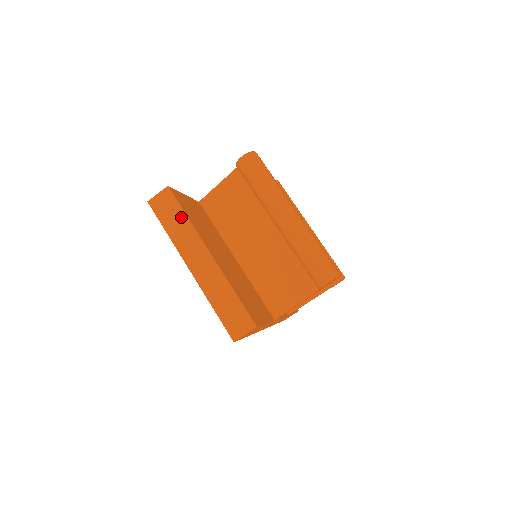
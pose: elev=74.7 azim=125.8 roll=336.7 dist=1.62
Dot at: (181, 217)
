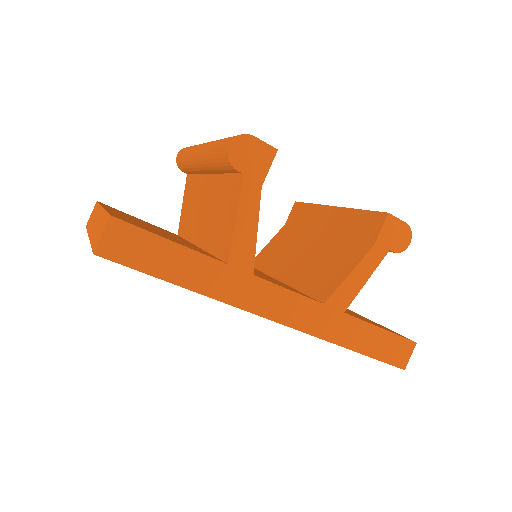
Dot at: (96, 209)
